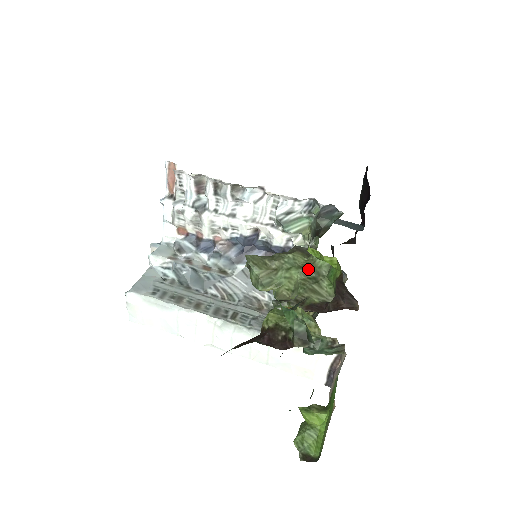
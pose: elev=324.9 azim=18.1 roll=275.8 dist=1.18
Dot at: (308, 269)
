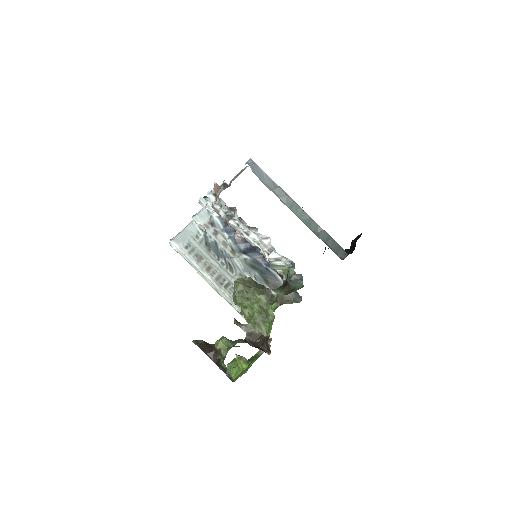
Dot at: (263, 311)
